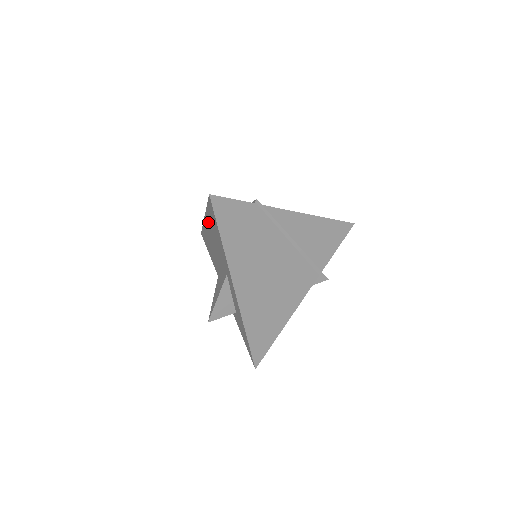
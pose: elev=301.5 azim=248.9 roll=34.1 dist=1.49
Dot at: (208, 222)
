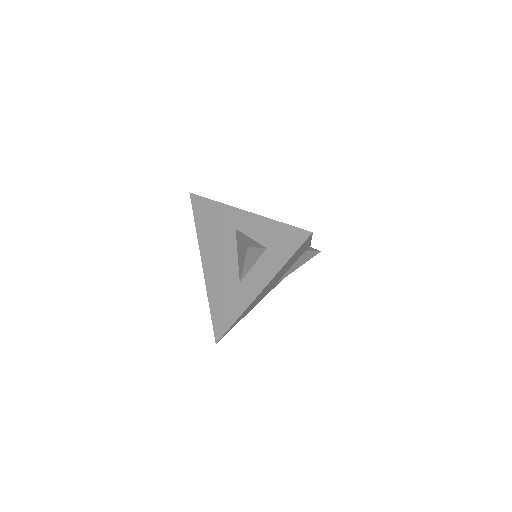
Dot at: (204, 246)
